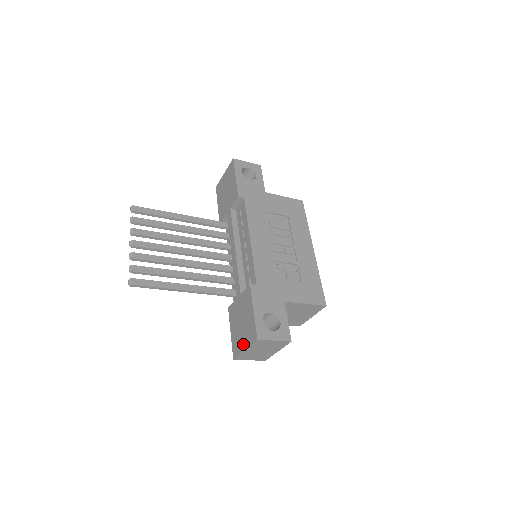
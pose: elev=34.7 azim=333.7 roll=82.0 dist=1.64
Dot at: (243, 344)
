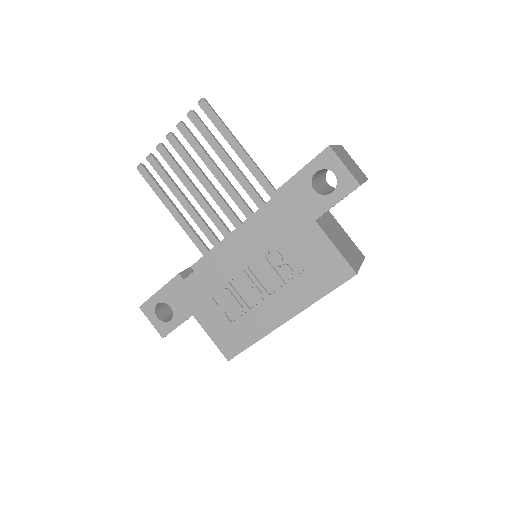
Dot at: occluded
